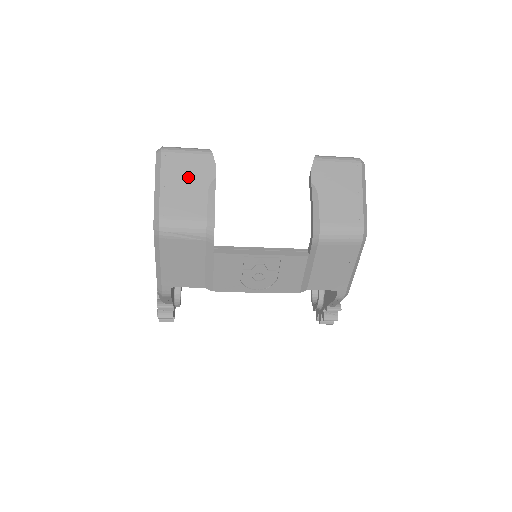
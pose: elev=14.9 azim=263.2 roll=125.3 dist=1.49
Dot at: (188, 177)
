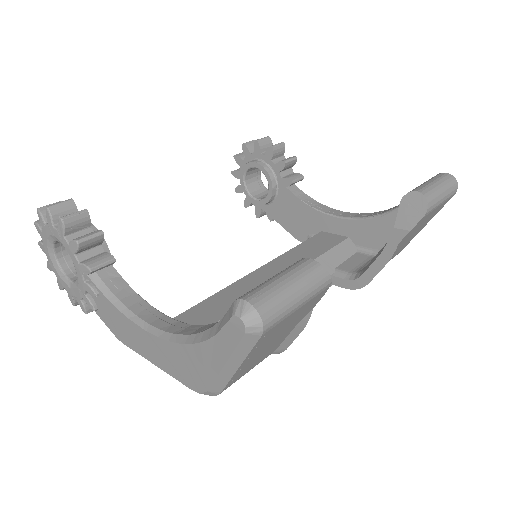
Dot at: (281, 333)
